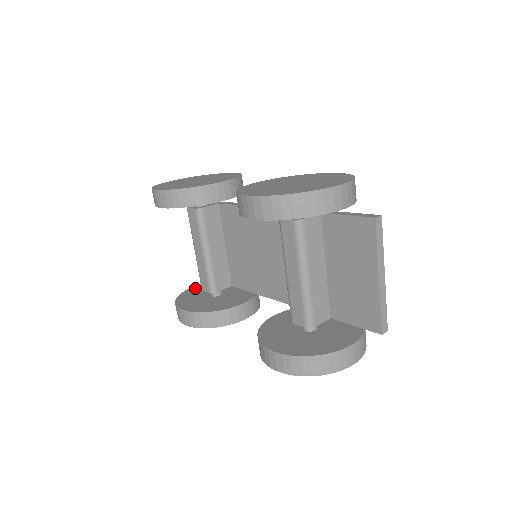
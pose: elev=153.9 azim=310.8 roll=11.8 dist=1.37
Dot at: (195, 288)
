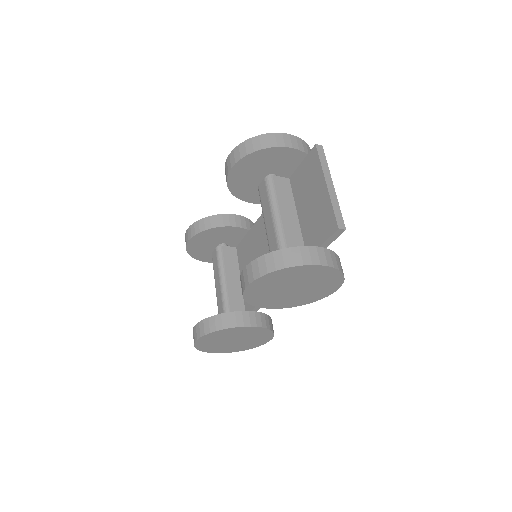
Dot at: occluded
